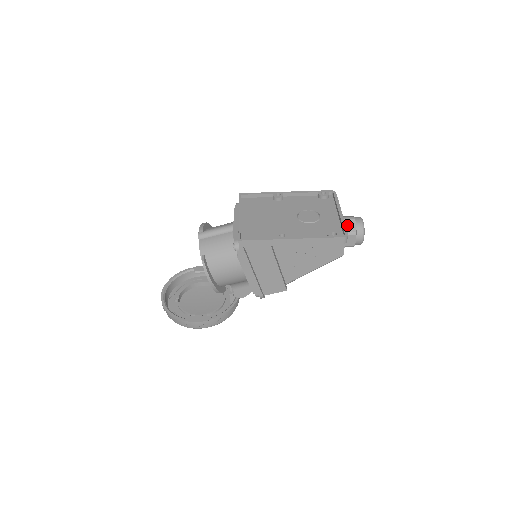
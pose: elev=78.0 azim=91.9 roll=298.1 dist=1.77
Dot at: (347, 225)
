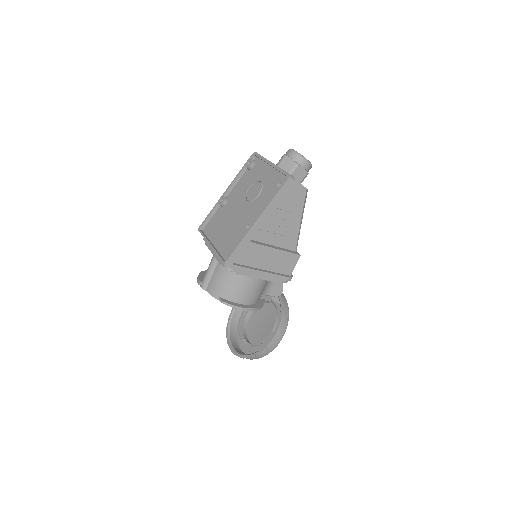
Dot at: (285, 166)
